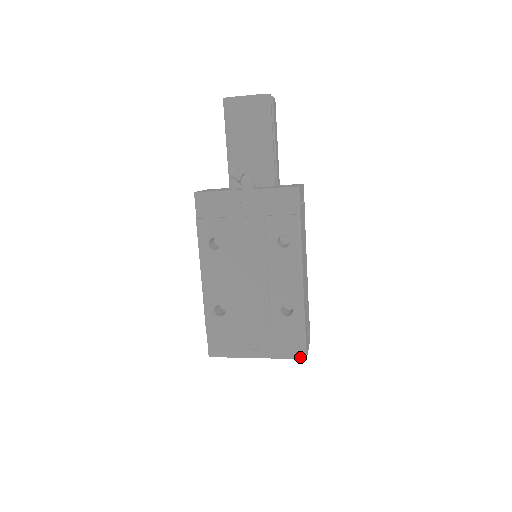
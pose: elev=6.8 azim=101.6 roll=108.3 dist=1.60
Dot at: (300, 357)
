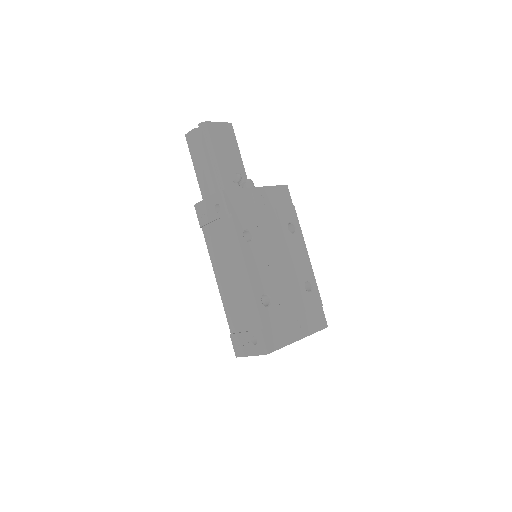
Dot at: (325, 326)
